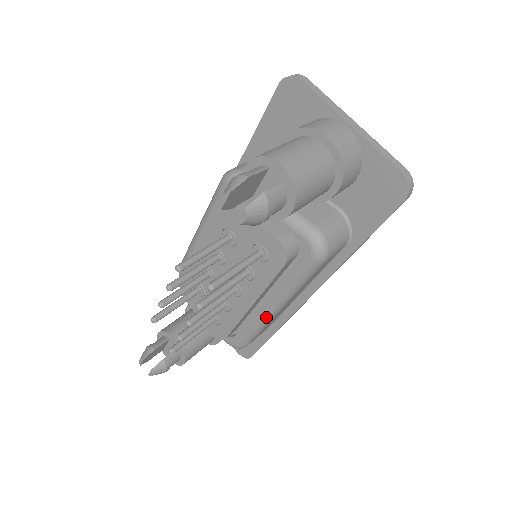
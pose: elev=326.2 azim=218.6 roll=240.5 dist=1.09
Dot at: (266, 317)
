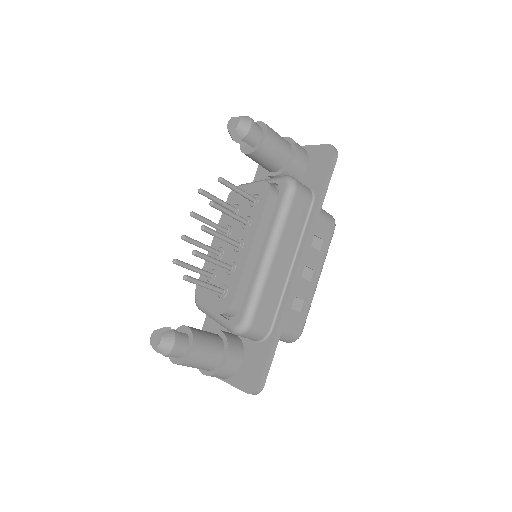
Dot at: (264, 264)
